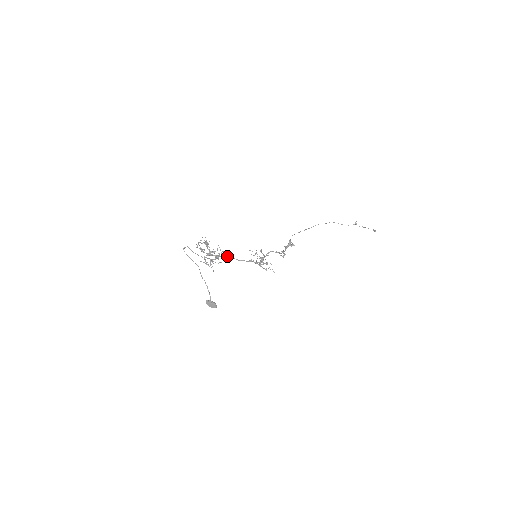
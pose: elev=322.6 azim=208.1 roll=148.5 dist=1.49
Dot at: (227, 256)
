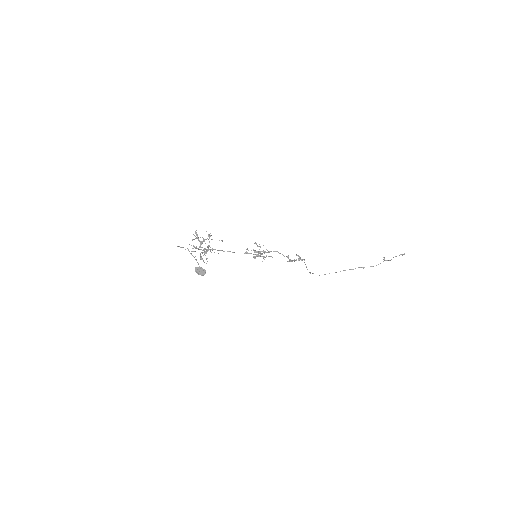
Dot at: (221, 250)
